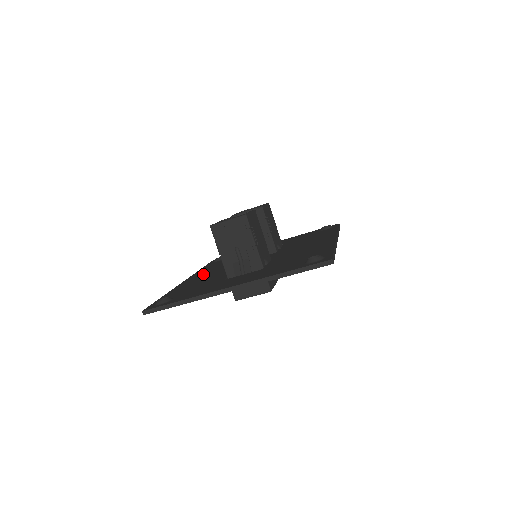
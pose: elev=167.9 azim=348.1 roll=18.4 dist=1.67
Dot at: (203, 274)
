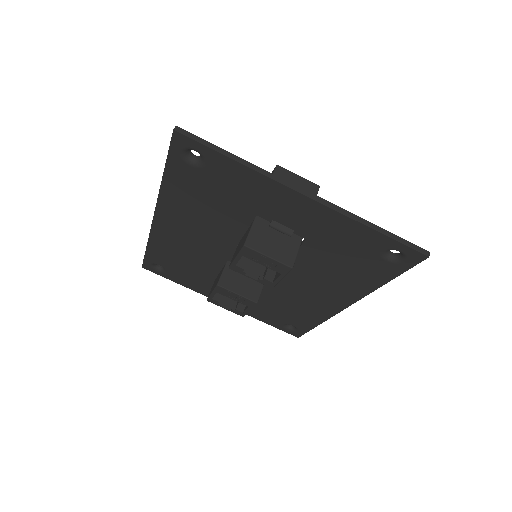
Dot at: occluded
